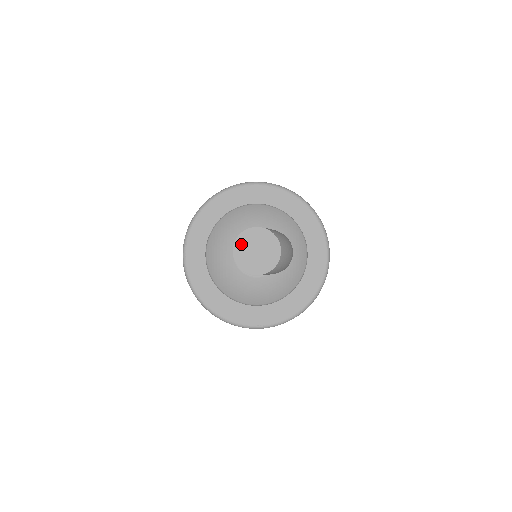
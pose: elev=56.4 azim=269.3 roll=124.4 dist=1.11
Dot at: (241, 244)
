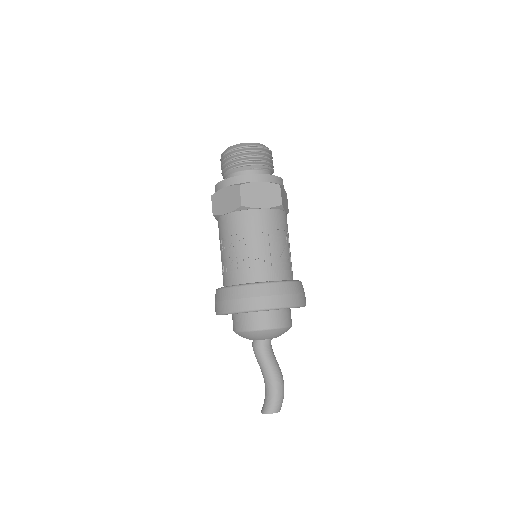
Dot at: occluded
